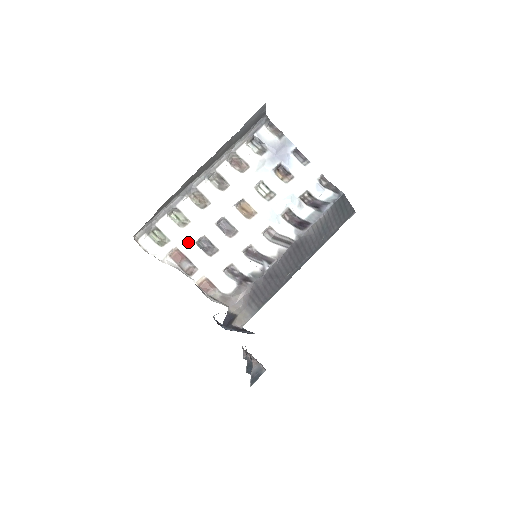
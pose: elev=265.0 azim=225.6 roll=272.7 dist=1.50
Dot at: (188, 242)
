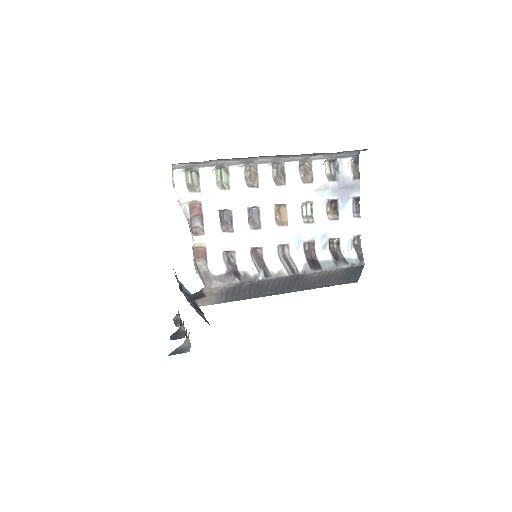
Dot at: (214, 205)
